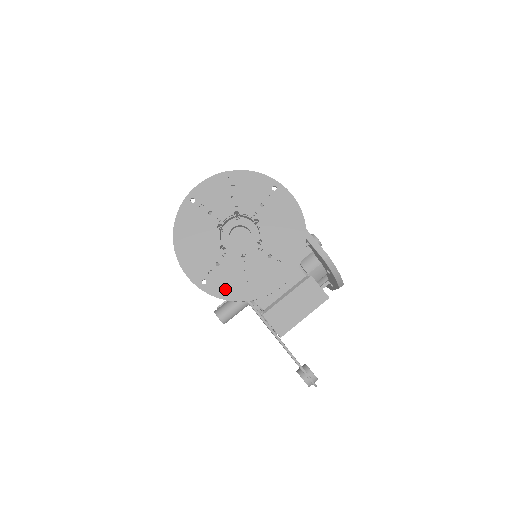
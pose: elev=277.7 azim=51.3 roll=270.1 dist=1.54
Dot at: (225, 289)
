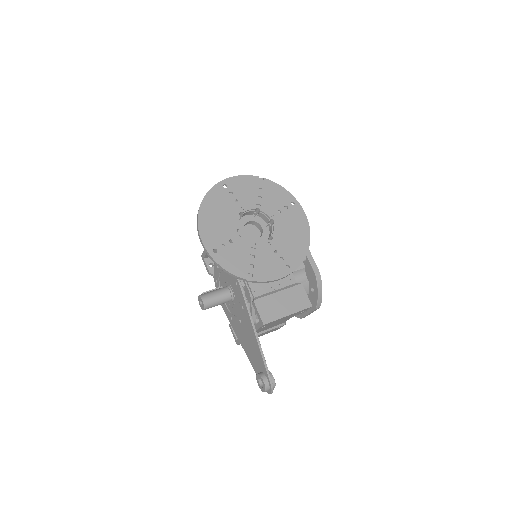
Dot at: (231, 263)
